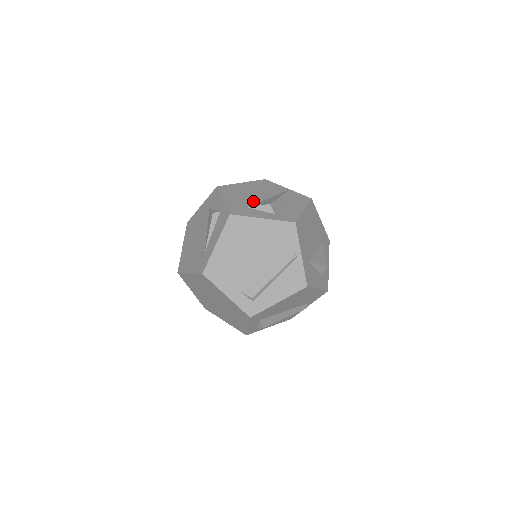
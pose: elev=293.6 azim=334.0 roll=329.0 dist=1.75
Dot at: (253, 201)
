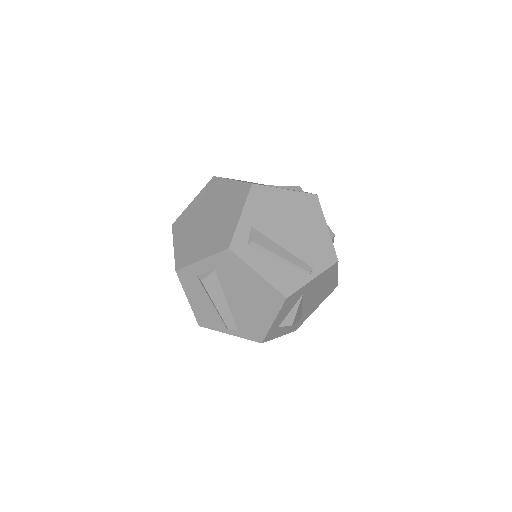
Dot at: occluded
